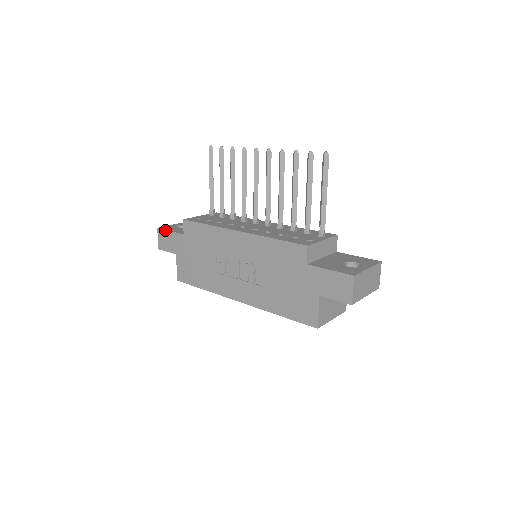
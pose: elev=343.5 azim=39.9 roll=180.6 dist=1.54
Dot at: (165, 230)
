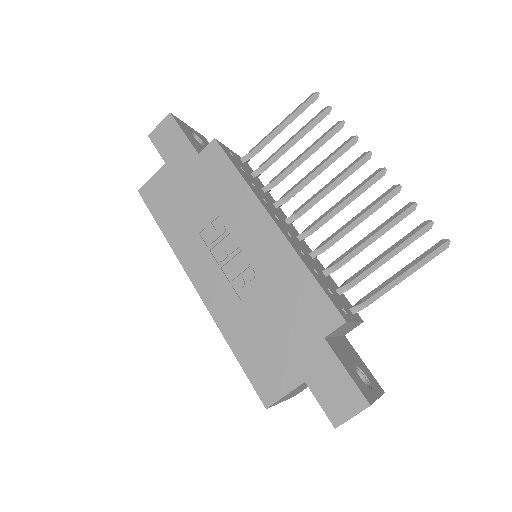
Dot at: (178, 125)
